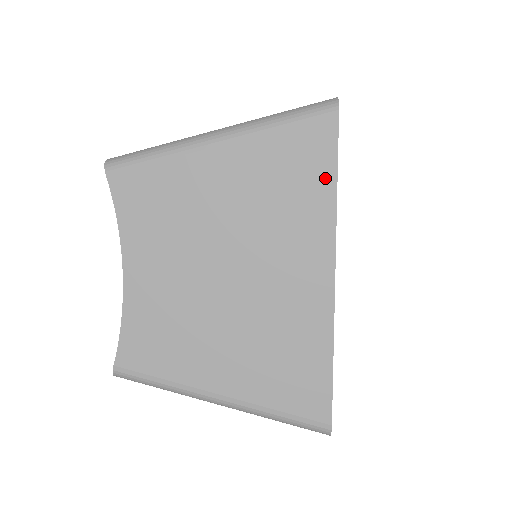
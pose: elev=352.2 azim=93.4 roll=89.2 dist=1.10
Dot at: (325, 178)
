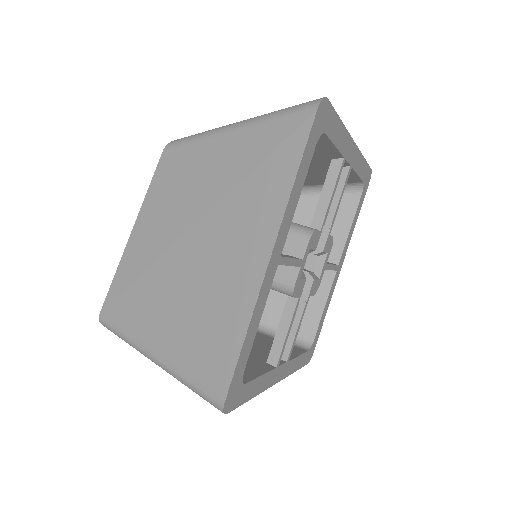
Dot at: occluded
